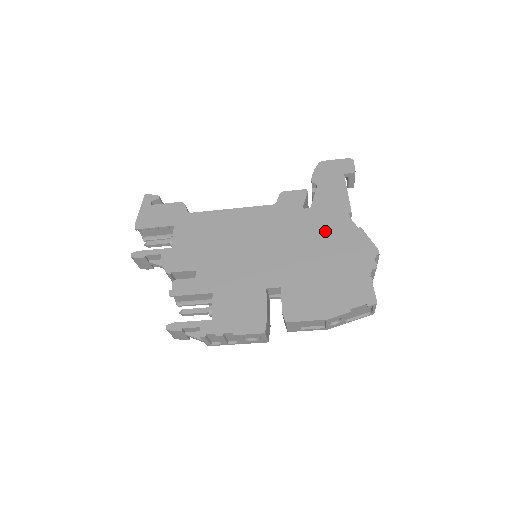
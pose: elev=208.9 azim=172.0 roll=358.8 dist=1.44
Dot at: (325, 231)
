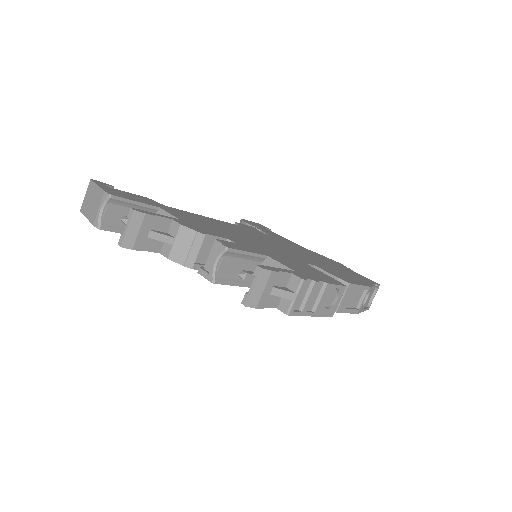
Dot at: (297, 247)
